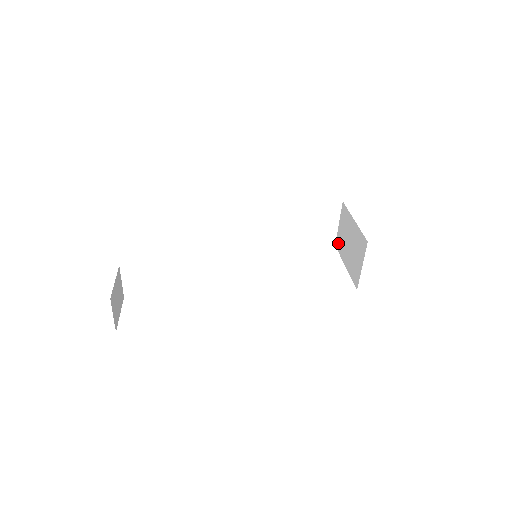
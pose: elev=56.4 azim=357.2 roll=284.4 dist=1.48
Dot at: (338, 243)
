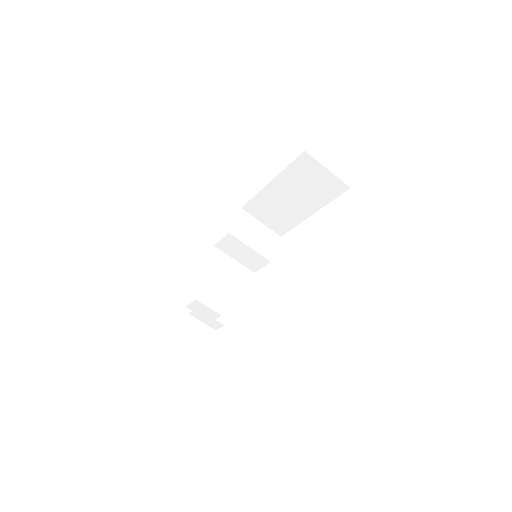
Dot at: occluded
